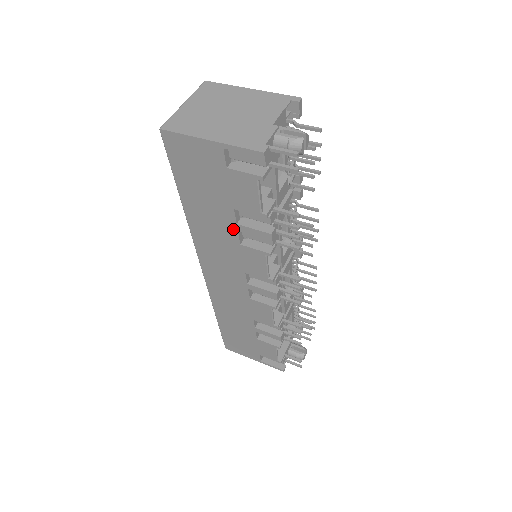
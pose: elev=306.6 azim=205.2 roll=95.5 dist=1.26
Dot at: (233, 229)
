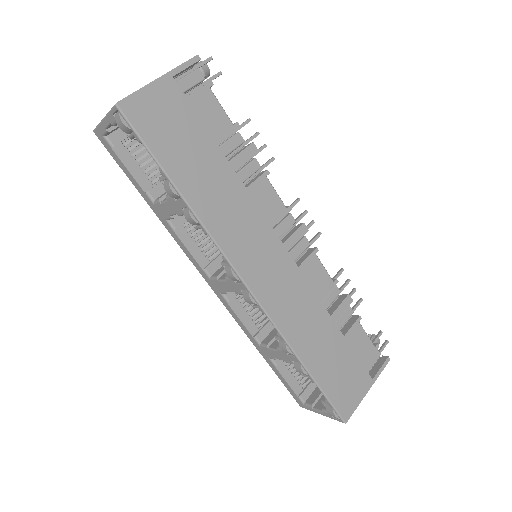
Dot at: (230, 173)
